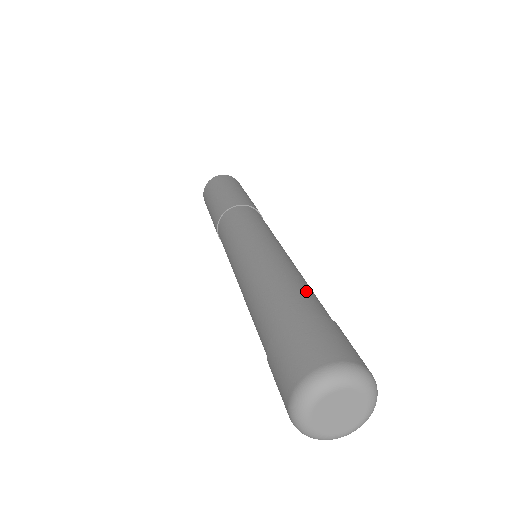
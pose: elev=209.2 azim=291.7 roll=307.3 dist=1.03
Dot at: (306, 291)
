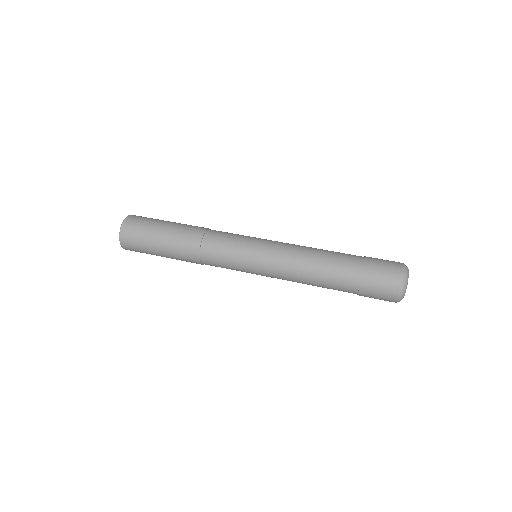
Dot at: occluded
